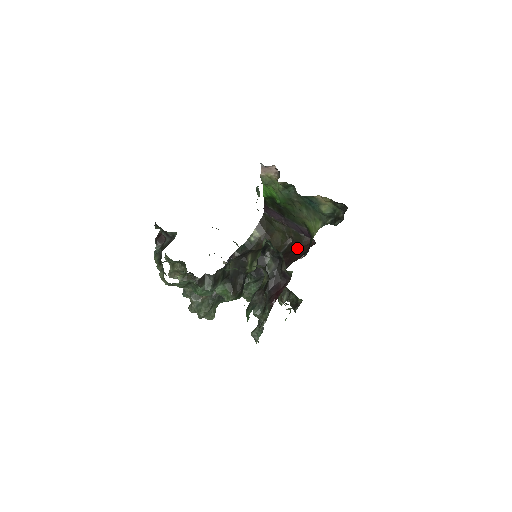
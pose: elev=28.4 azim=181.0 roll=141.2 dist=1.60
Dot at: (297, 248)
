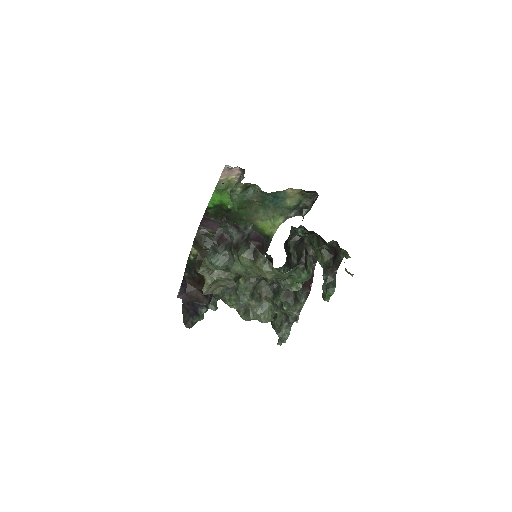
Dot at: occluded
